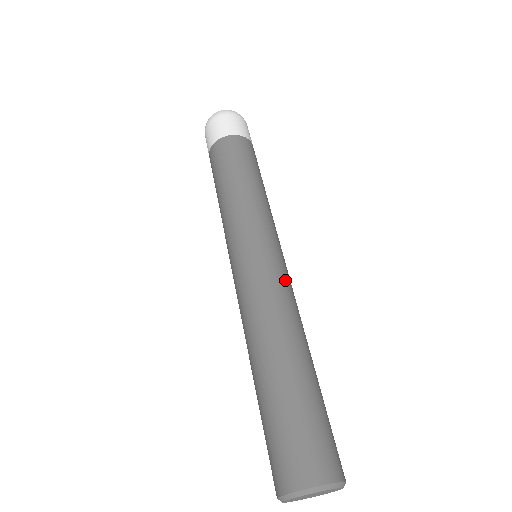
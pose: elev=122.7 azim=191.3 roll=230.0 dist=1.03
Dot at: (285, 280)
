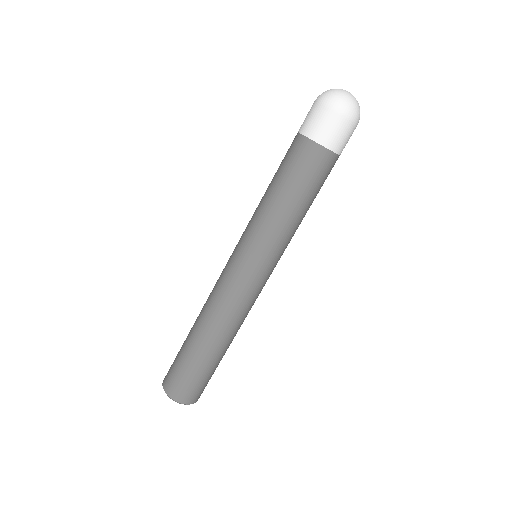
Dot at: (237, 293)
